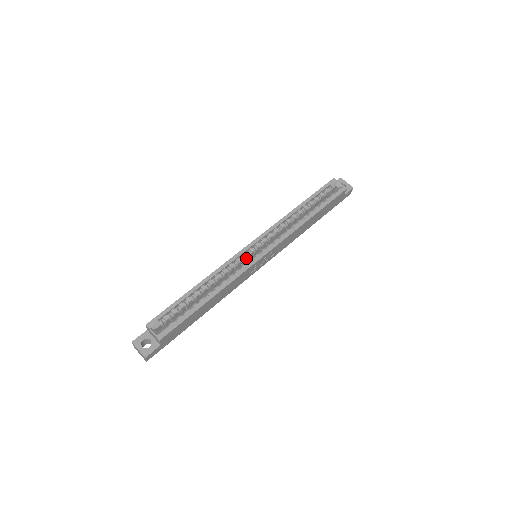
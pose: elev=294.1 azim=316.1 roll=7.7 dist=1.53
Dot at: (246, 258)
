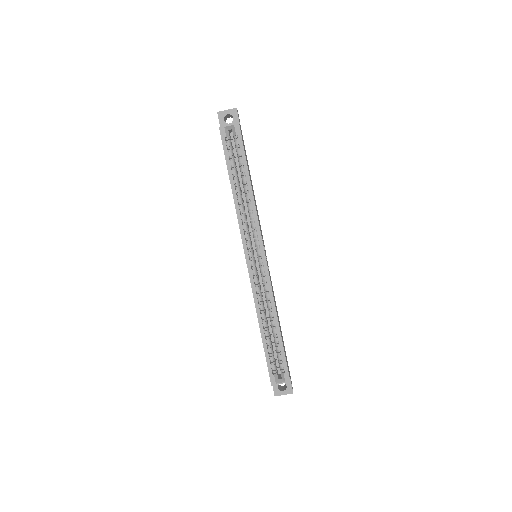
Dot at: (256, 270)
